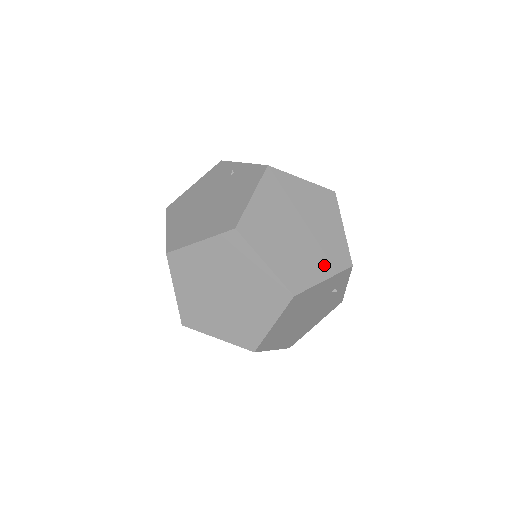
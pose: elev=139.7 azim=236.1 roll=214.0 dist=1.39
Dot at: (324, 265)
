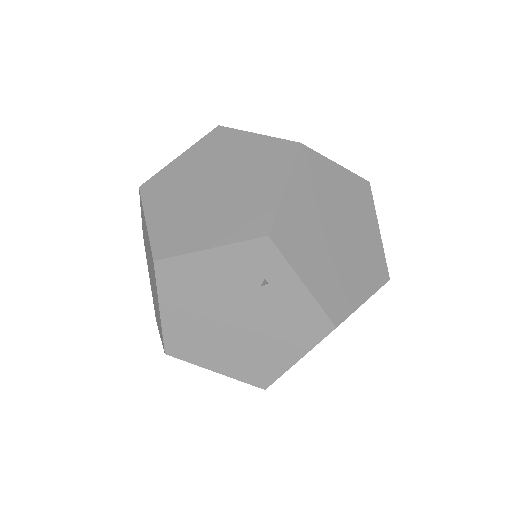
Dot at: (220, 230)
